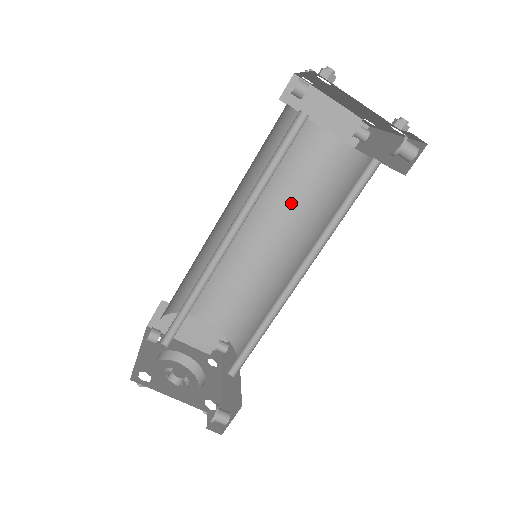
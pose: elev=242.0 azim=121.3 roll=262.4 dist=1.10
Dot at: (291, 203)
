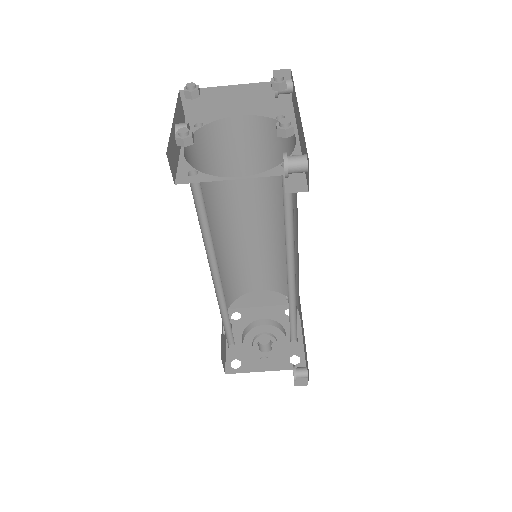
Dot at: (263, 187)
